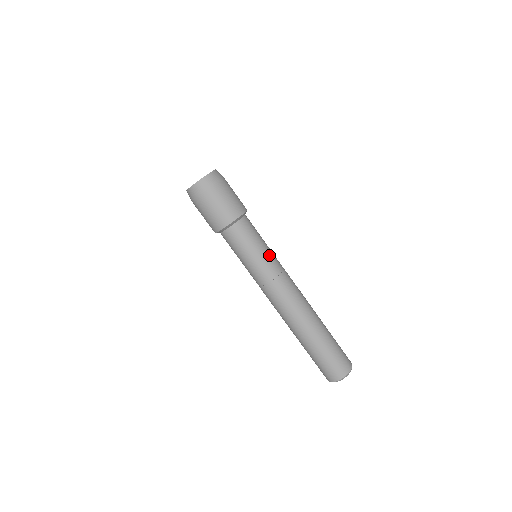
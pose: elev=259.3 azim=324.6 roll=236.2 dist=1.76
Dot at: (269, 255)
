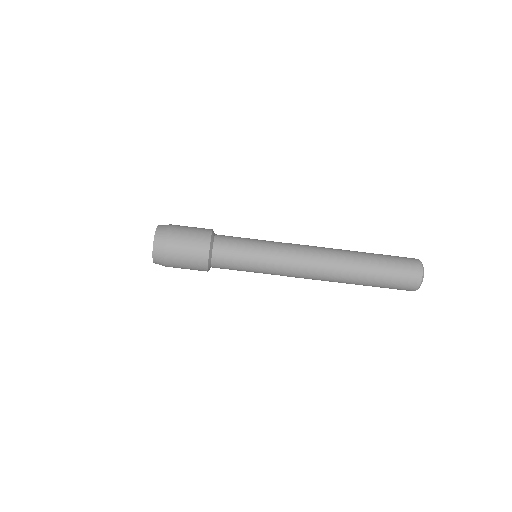
Dot at: (263, 253)
